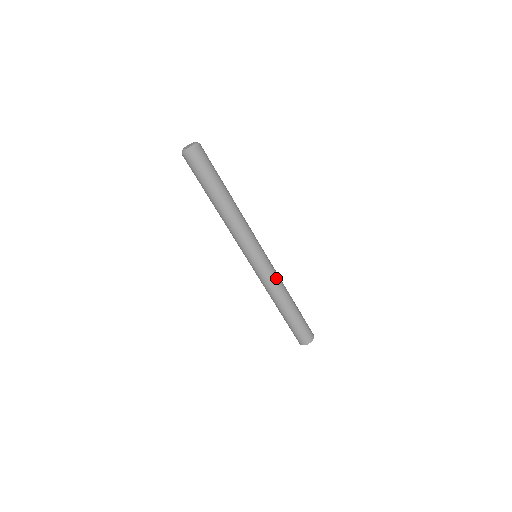
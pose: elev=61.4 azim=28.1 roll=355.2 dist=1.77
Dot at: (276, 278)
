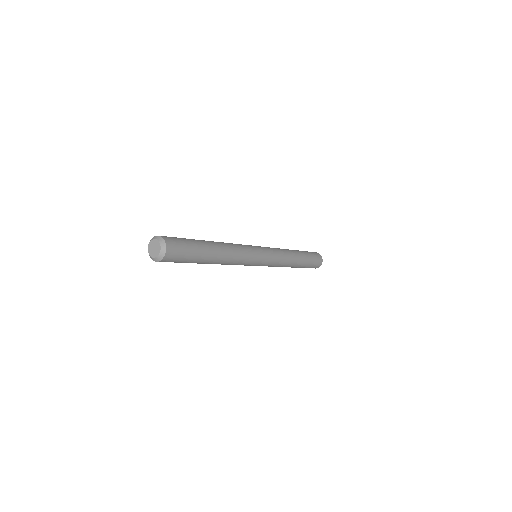
Dot at: (276, 265)
